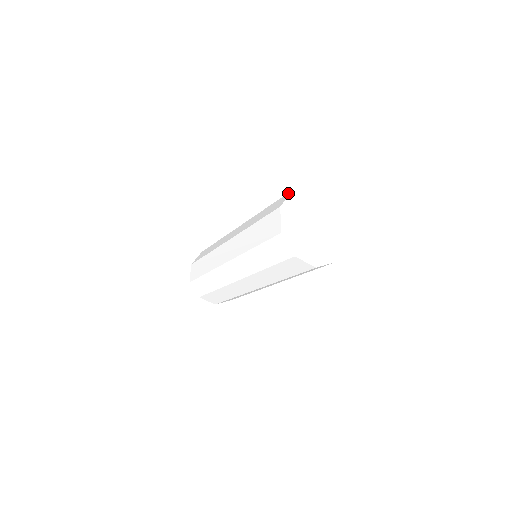
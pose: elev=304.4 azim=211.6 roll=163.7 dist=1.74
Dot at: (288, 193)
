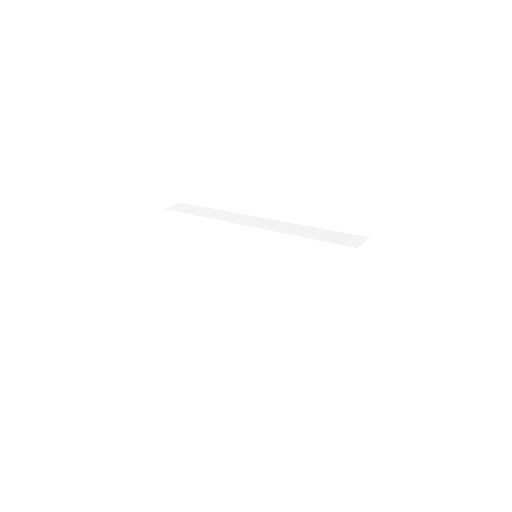
Dot at: (337, 275)
